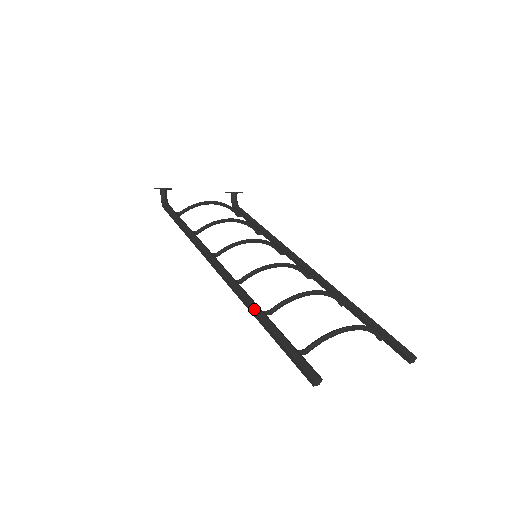
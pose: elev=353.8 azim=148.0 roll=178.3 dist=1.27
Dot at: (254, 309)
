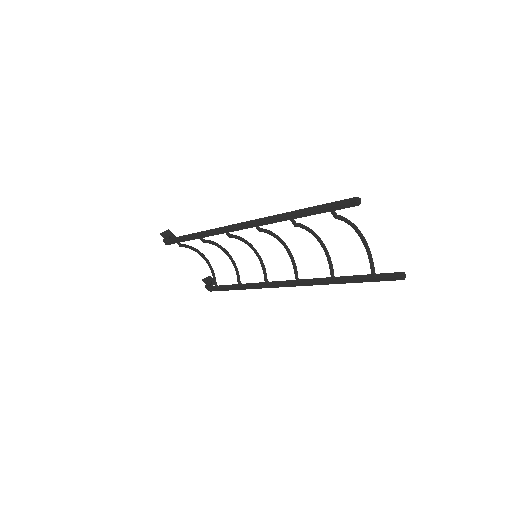
Dot at: (287, 212)
